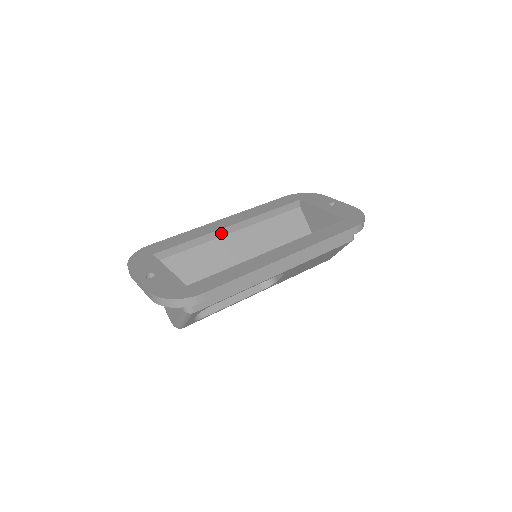
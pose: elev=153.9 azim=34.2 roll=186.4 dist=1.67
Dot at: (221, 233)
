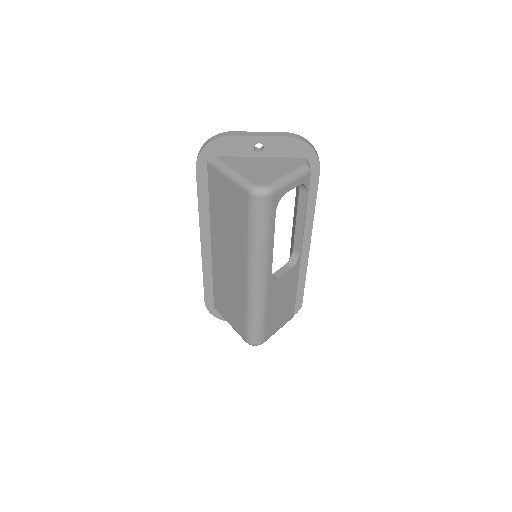
Dot at: occluded
